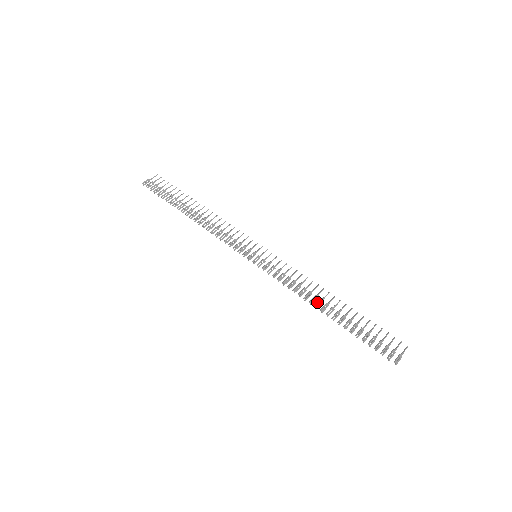
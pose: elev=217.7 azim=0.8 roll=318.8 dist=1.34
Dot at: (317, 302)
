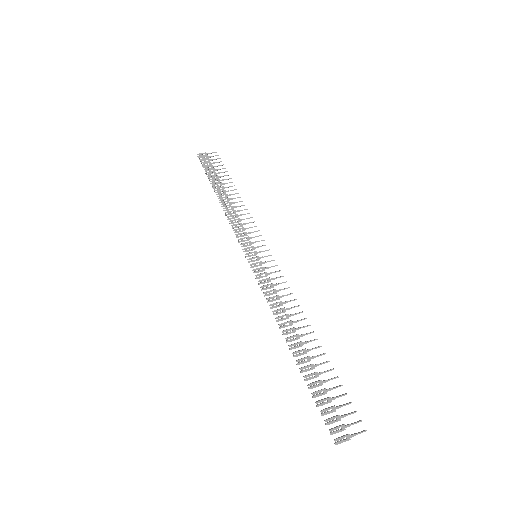
Dot at: occluded
